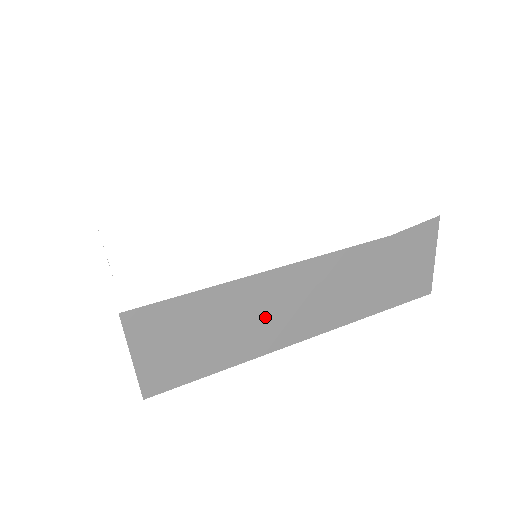
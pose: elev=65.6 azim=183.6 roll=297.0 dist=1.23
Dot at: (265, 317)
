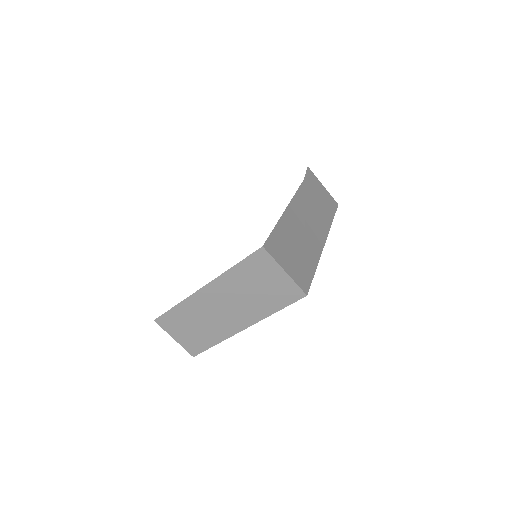
Dot at: (304, 234)
